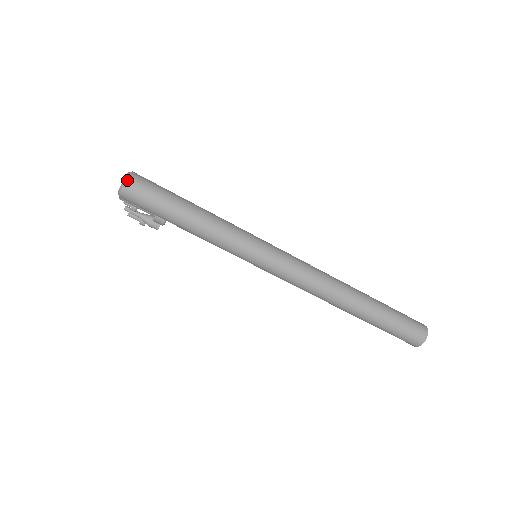
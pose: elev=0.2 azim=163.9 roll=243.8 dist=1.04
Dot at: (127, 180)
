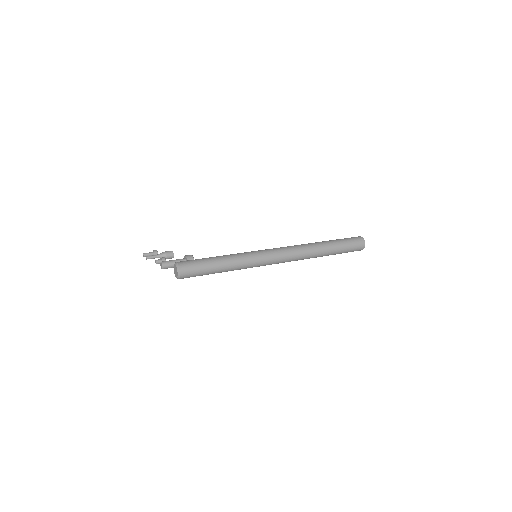
Dot at: (180, 270)
